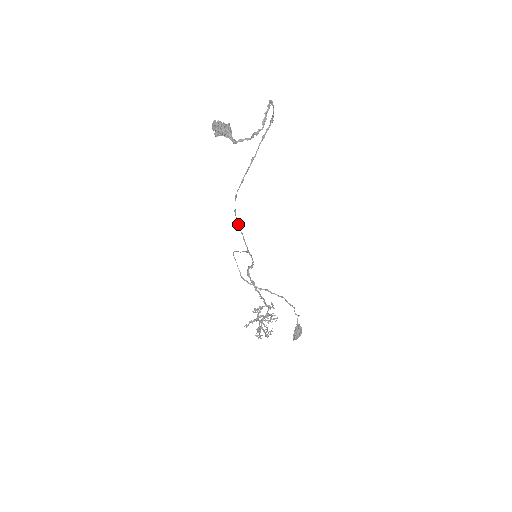
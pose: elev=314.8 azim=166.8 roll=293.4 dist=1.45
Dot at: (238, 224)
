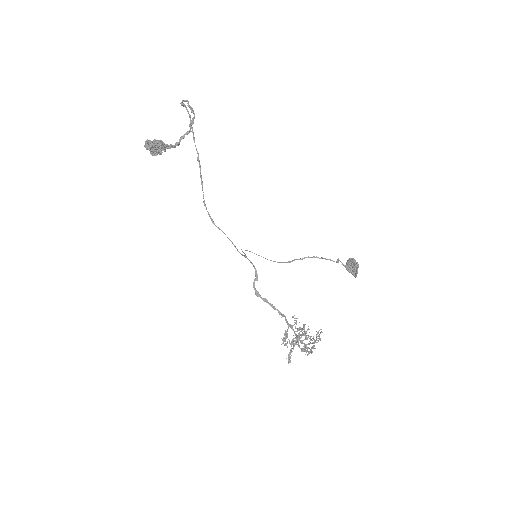
Dot at: occluded
